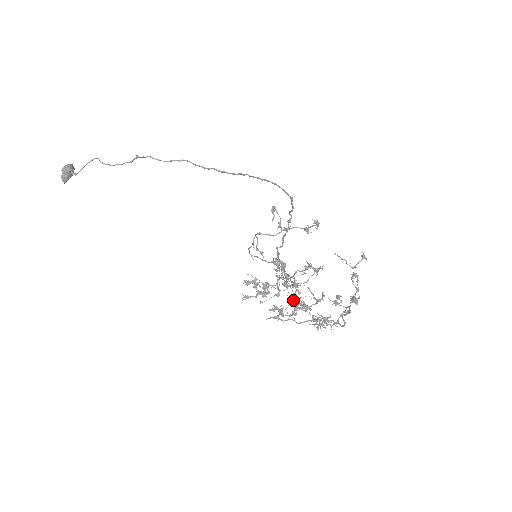
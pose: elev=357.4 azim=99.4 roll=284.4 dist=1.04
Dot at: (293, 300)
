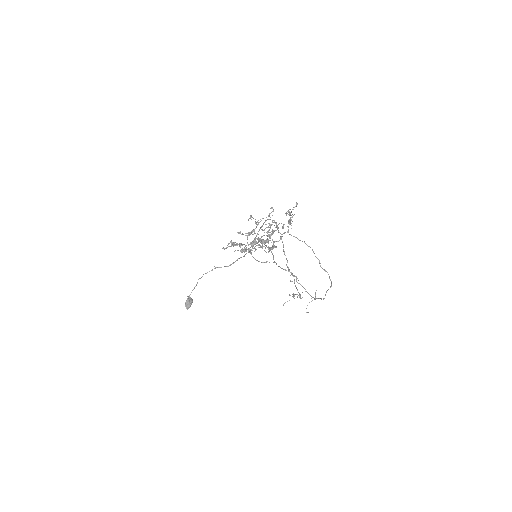
Dot at: (258, 245)
